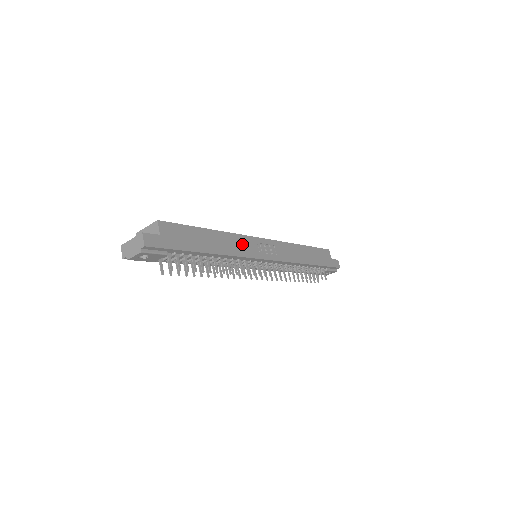
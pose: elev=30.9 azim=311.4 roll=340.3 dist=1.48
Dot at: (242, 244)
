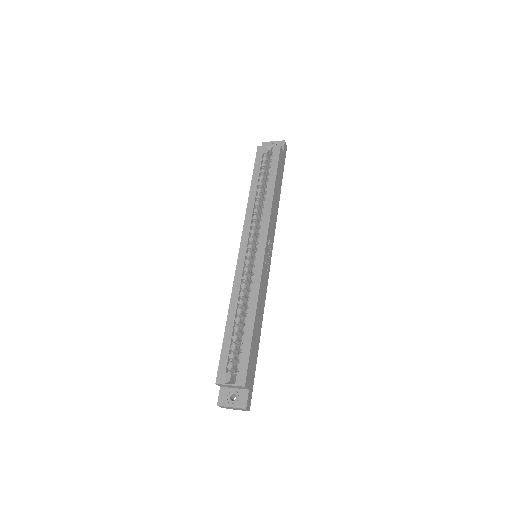
Dot at: (263, 287)
